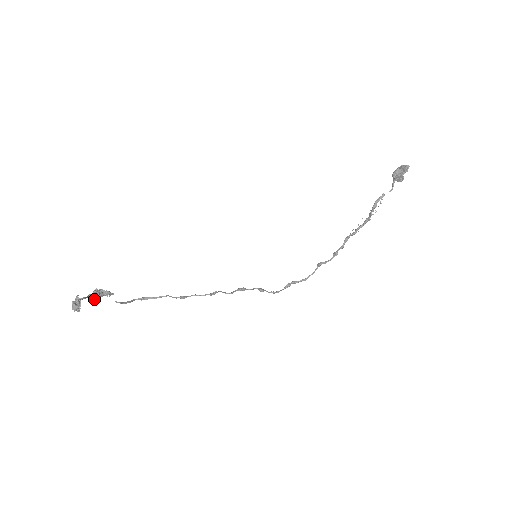
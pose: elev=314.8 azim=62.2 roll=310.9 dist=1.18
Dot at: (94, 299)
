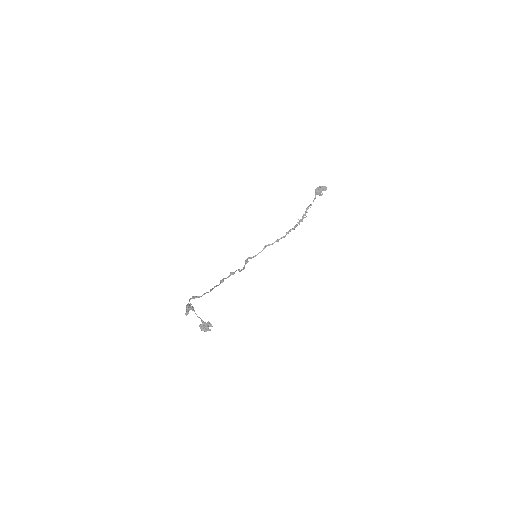
Dot at: (188, 313)
